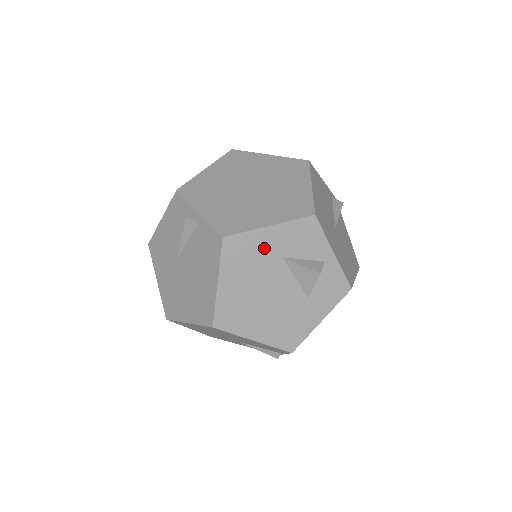
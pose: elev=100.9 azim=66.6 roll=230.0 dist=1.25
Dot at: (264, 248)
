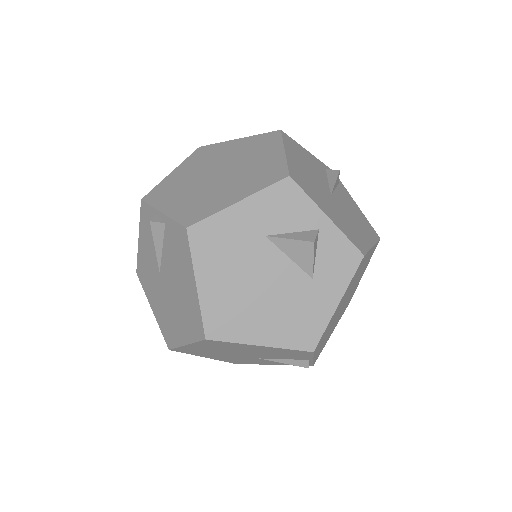
Dot at: (239, 230)
